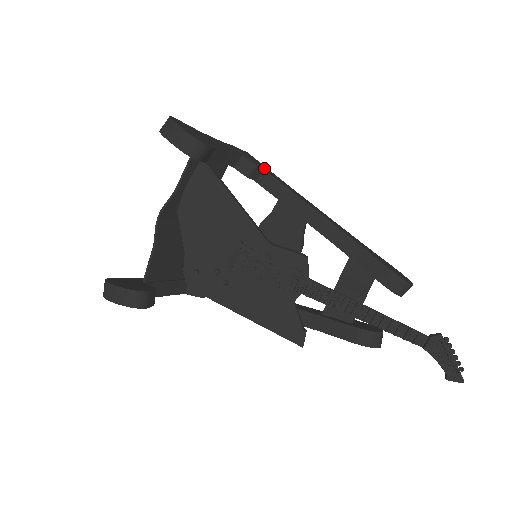
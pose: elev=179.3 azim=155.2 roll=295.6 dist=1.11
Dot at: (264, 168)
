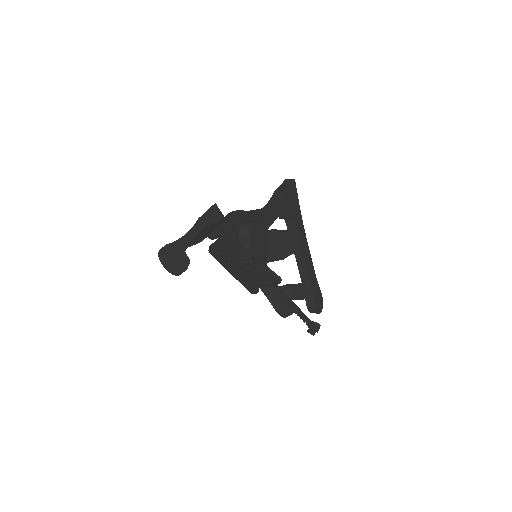
Dot at: (295, 210)
